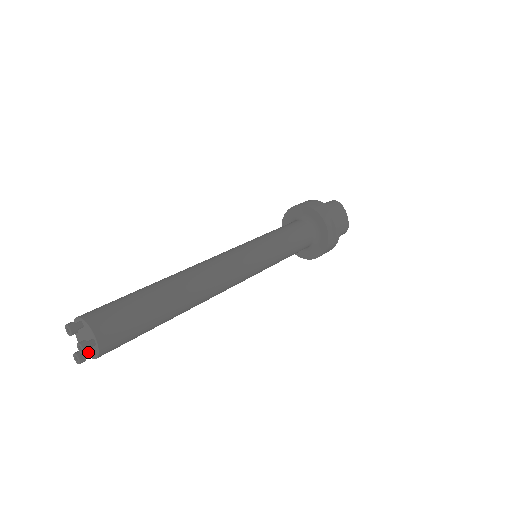
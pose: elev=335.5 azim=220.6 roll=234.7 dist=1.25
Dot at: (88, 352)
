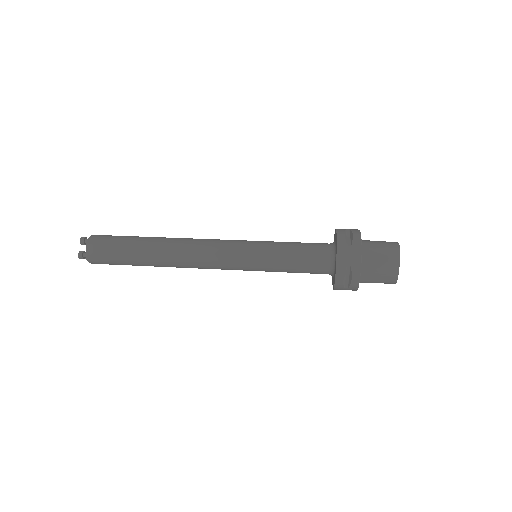
Dot at: occluded
